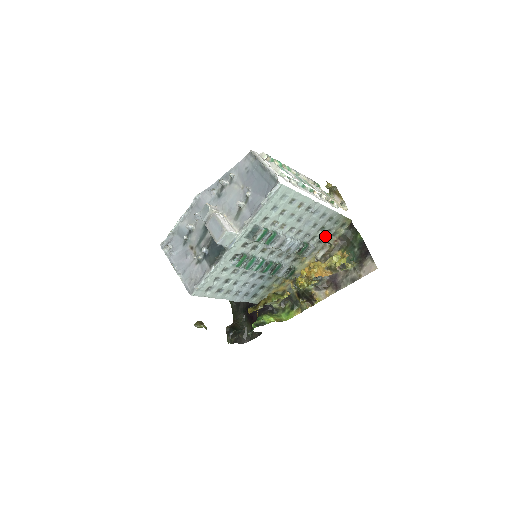
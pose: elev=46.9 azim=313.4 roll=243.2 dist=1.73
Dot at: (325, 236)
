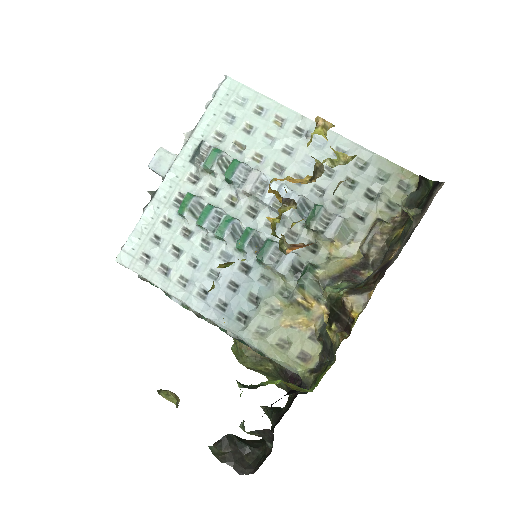
Dot at: (368, 205)
